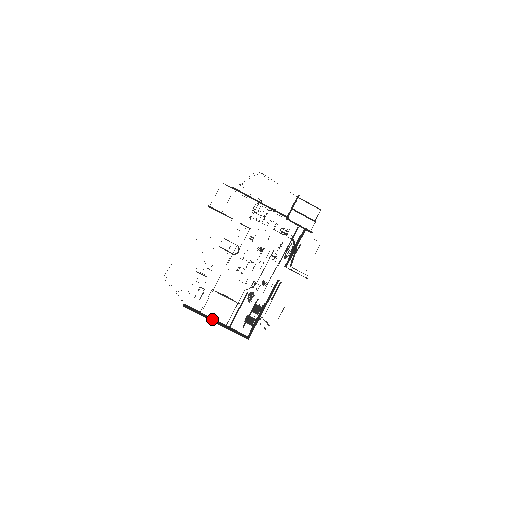
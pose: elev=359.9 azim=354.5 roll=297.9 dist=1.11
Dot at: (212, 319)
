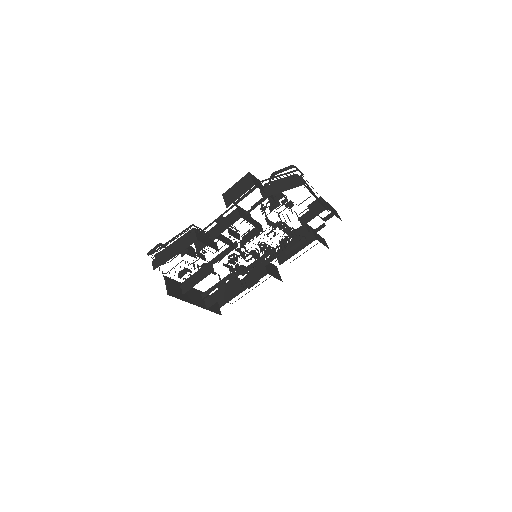
Dot at: (191, 293)
